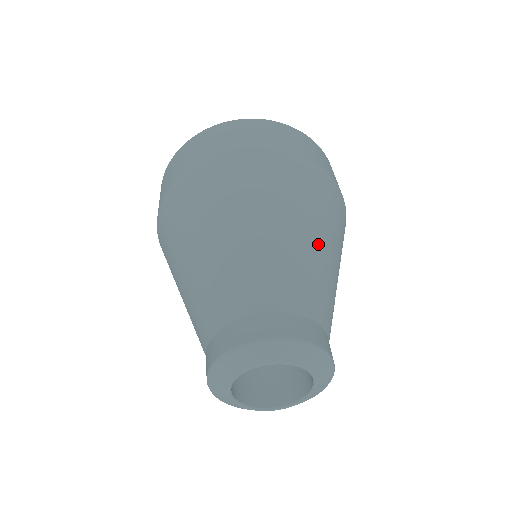
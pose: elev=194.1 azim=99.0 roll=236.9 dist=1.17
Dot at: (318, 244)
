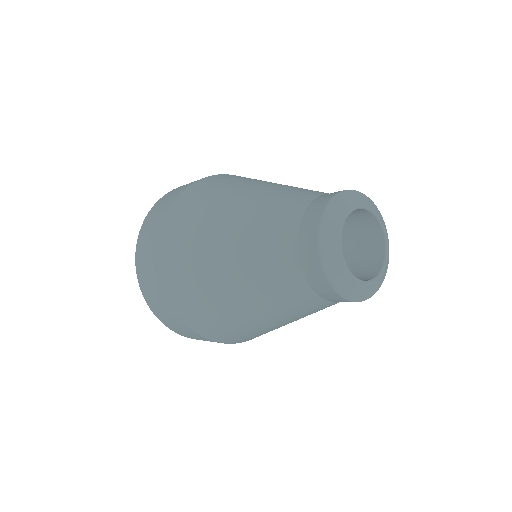
Dot at: occluded
